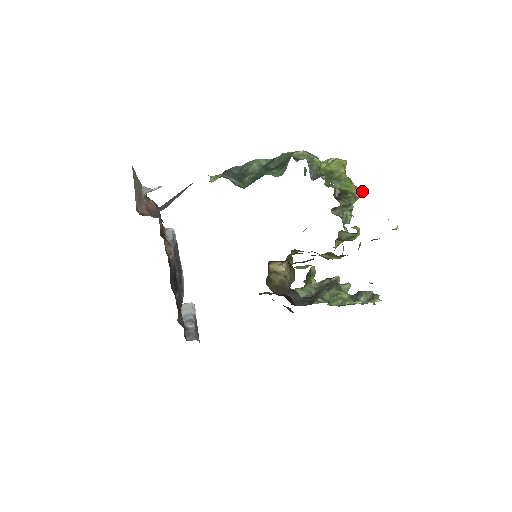
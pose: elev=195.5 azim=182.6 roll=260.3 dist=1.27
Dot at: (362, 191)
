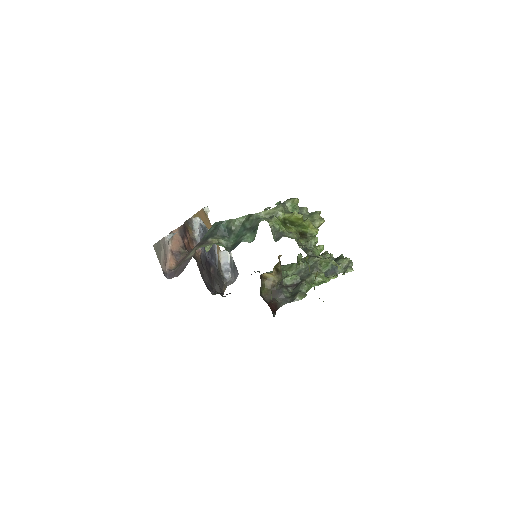
Dot at: (321, 223)
